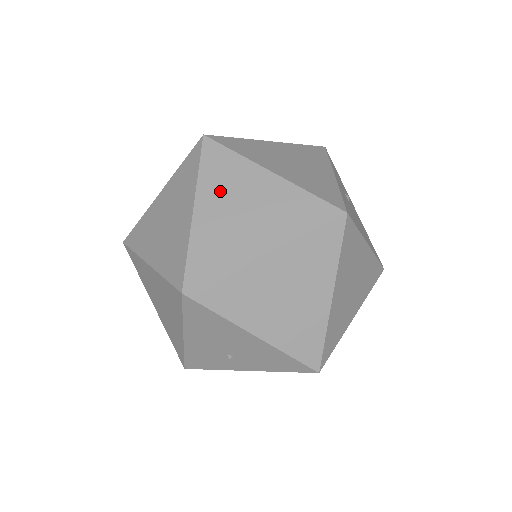
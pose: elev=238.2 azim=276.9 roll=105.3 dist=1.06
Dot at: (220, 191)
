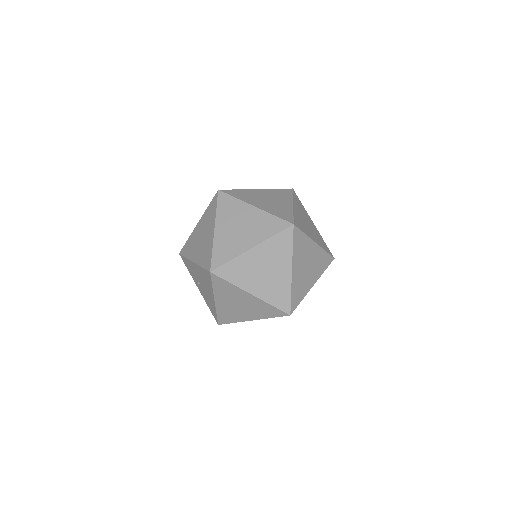
Dot at: (268, 254)
